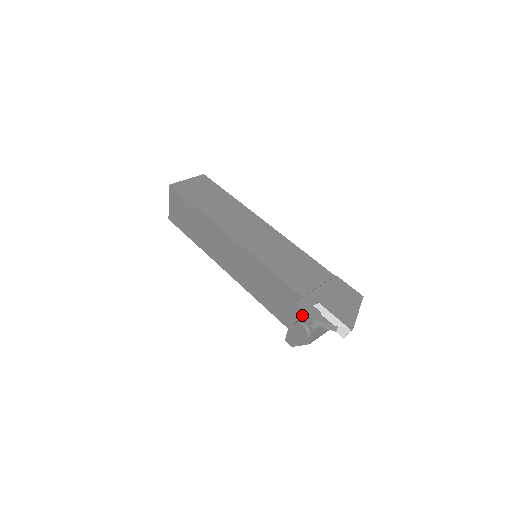
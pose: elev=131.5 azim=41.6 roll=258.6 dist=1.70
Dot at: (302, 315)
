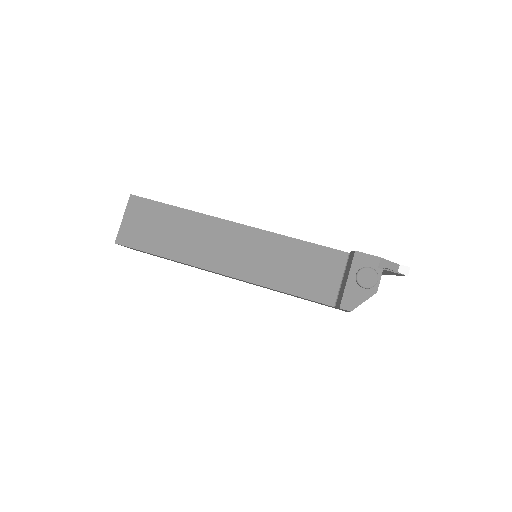
Dot at: (365, 259)
